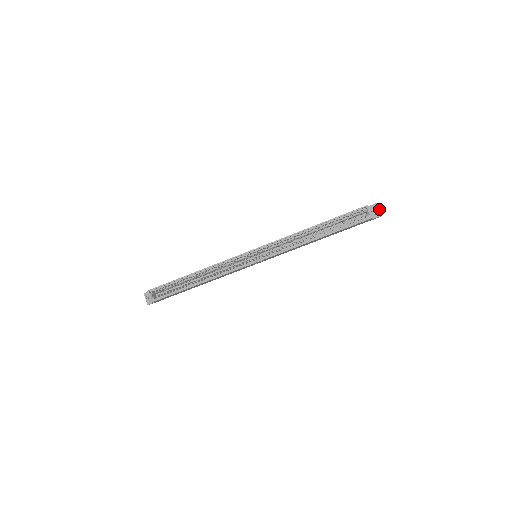
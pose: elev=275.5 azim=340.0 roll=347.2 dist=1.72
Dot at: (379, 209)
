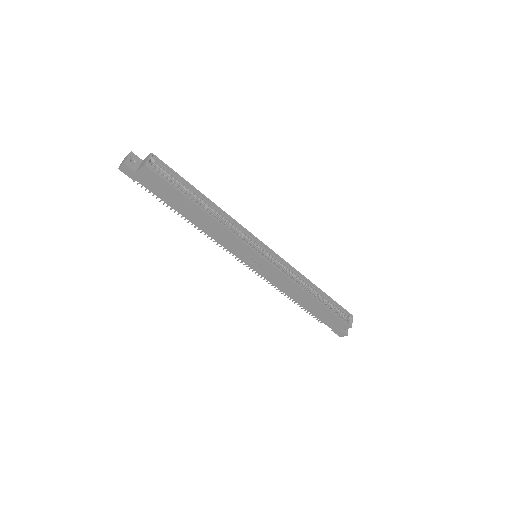
Dot at: occluded
